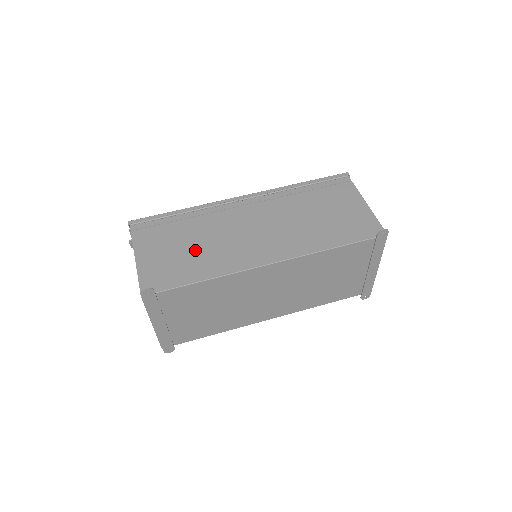
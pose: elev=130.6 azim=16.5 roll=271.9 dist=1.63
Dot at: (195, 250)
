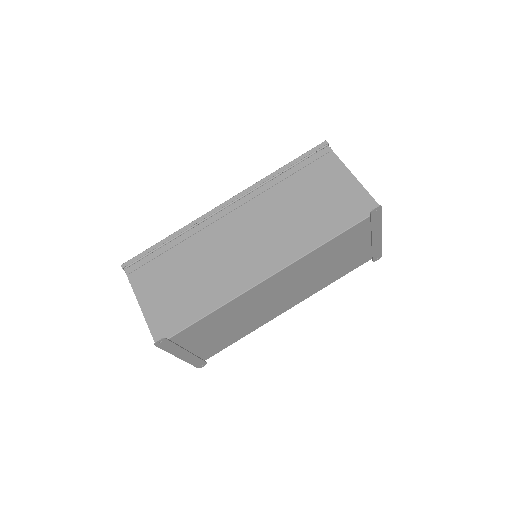
Dot at: (193, 281)
